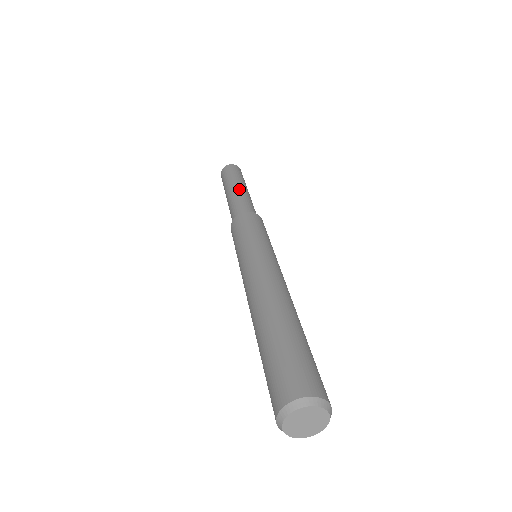
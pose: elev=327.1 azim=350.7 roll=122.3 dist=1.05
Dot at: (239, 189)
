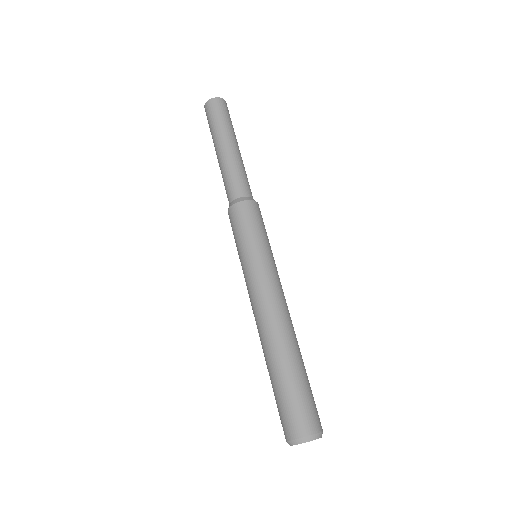
Dot at: (229, 153)
